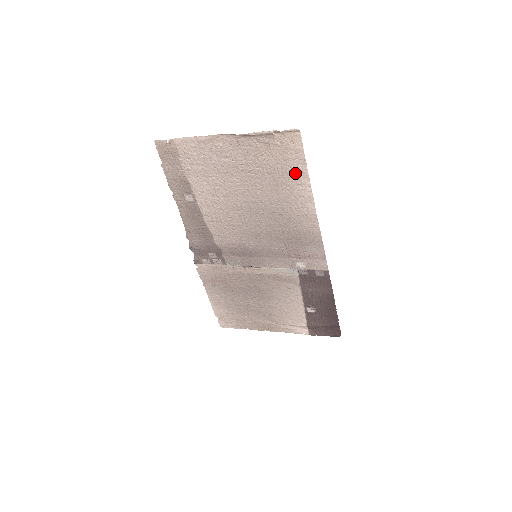
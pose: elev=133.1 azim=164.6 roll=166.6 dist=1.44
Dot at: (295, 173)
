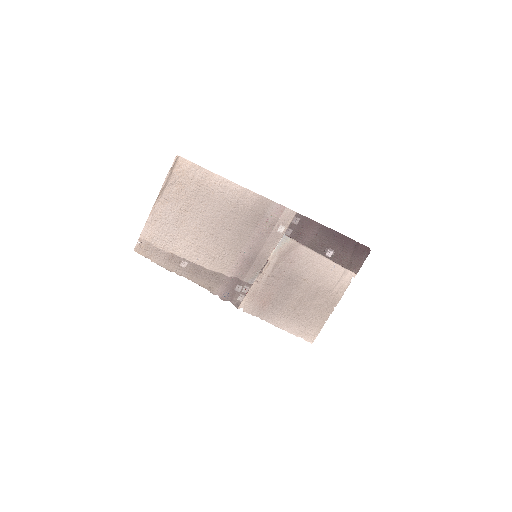
Dot at: (205, 179)
